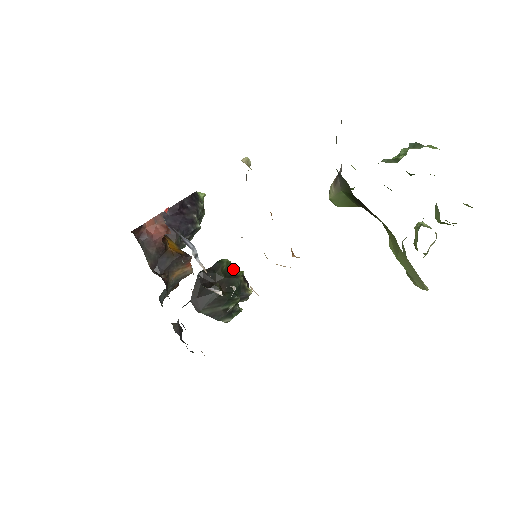
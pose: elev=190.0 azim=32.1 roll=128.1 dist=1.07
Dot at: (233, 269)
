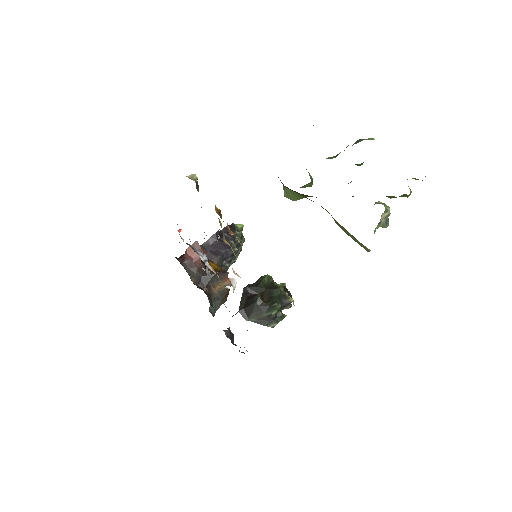
Dot at: (274, 282)
